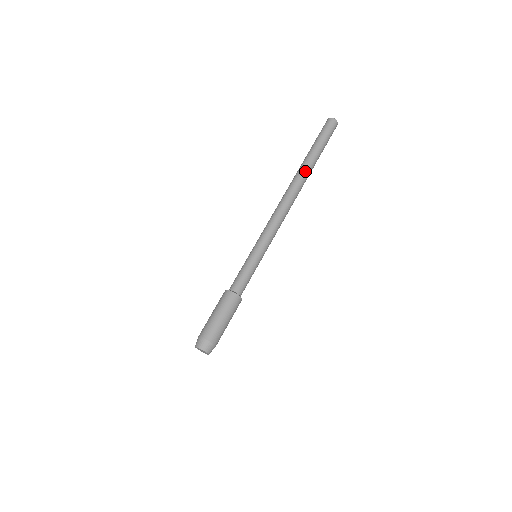
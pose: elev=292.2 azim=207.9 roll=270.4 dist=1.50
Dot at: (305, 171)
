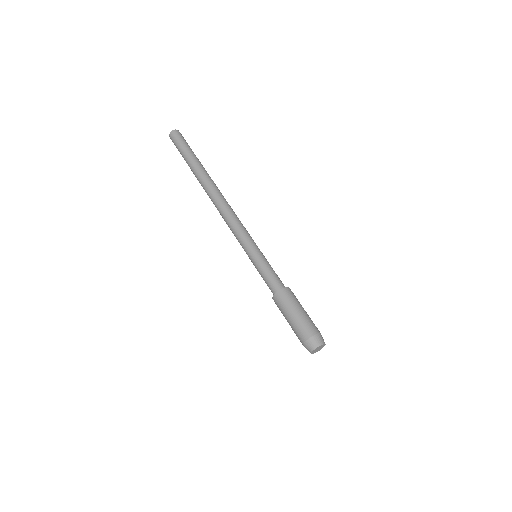
Dot at: (203, 177)
